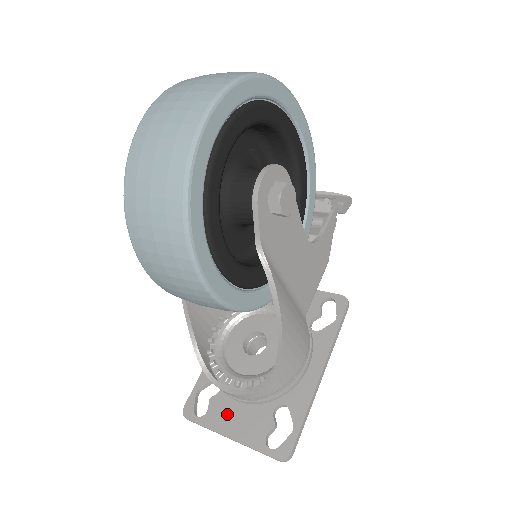
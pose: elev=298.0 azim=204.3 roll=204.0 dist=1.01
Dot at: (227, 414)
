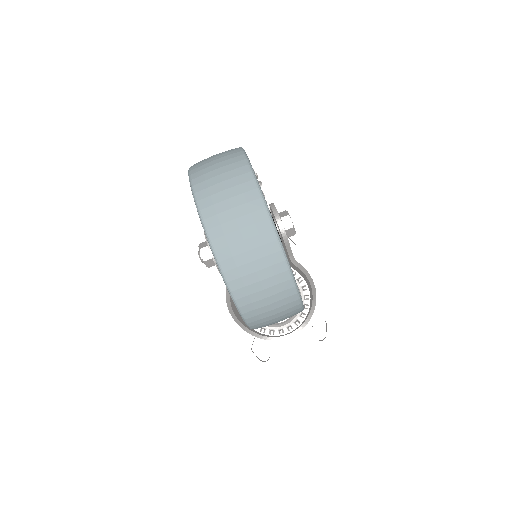
Dot at: (283, 346)
